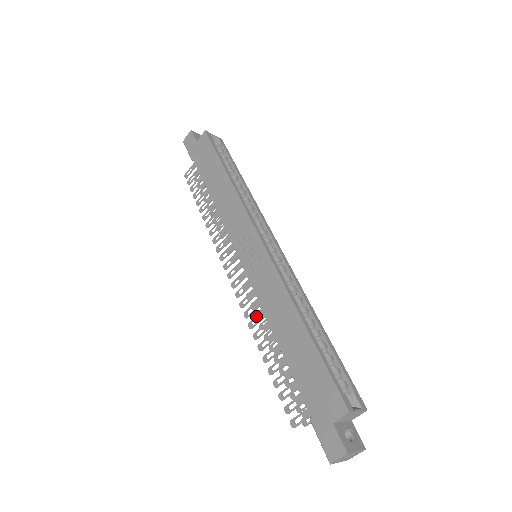
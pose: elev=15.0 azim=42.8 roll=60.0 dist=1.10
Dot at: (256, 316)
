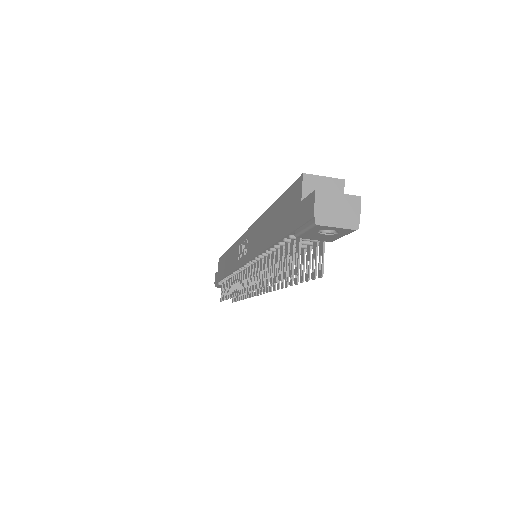
Dot at: occluded
